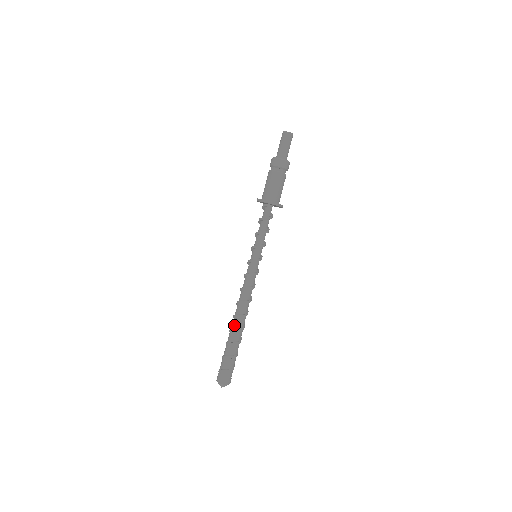
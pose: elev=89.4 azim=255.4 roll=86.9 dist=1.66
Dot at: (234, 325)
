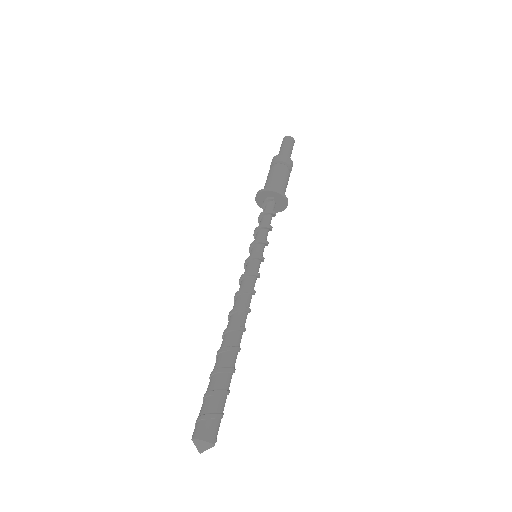
Dot at: (227, 342)
